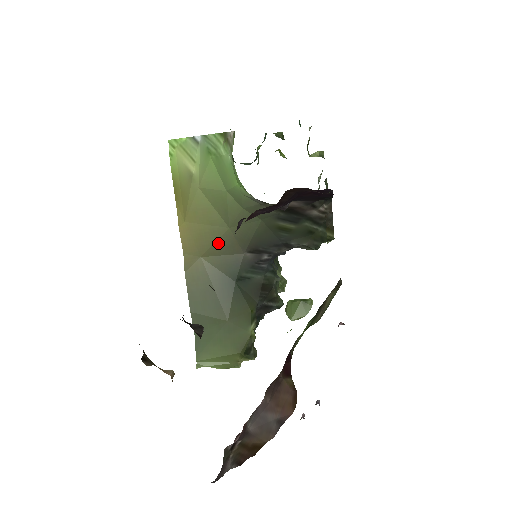
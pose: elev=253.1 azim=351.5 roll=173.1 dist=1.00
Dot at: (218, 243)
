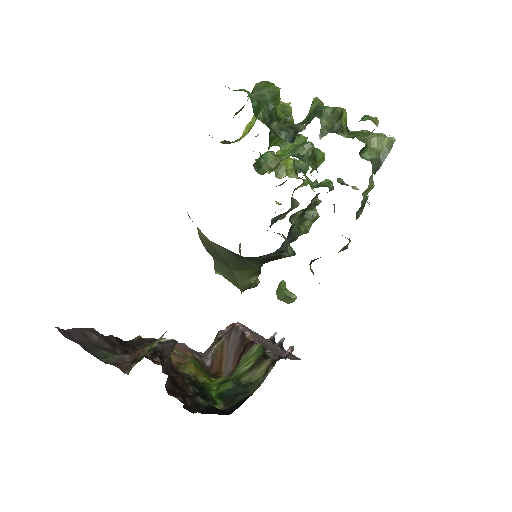
Dot at: occluded
